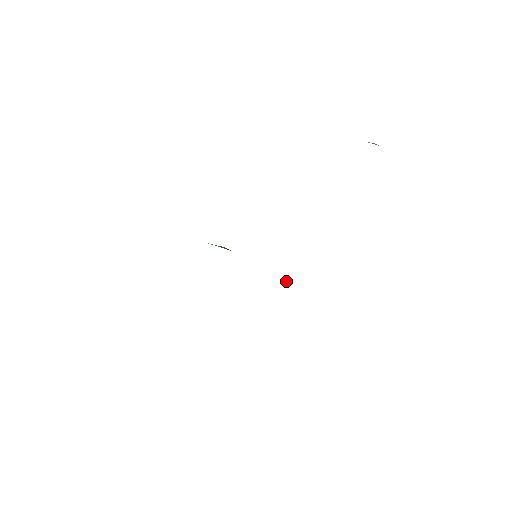
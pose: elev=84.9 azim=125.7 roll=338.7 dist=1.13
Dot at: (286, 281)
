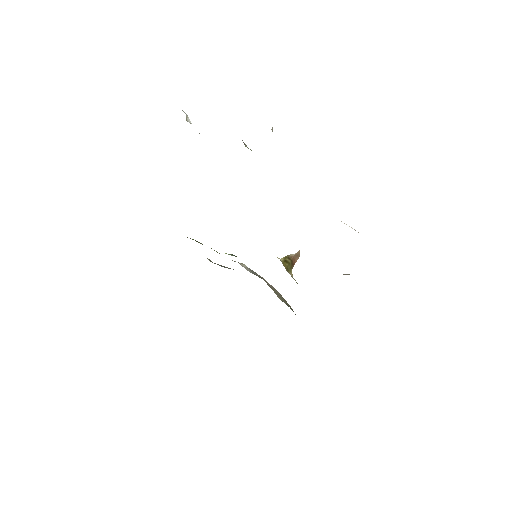
Dot at: (294, 259)
